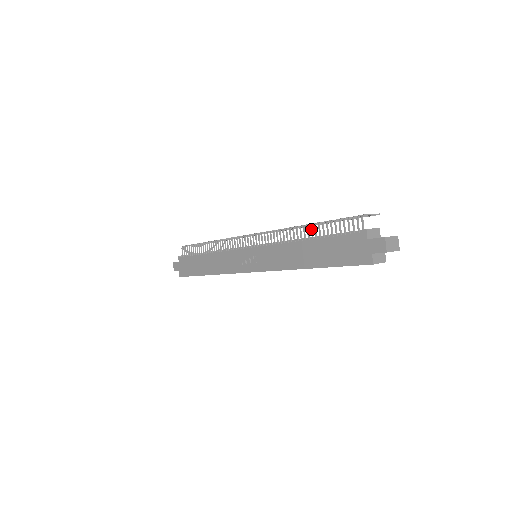
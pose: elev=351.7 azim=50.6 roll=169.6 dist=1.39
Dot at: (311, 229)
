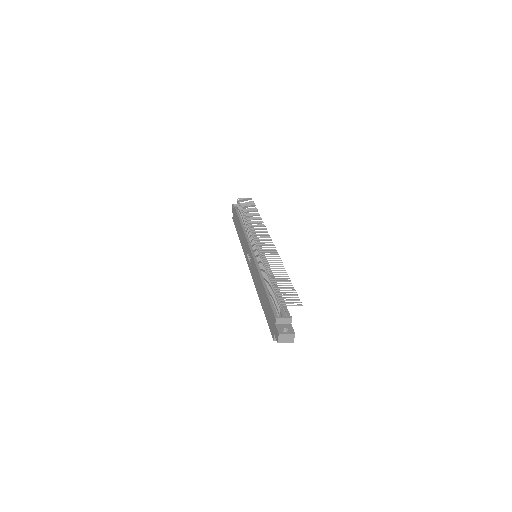
Dot at: (268, 280)
